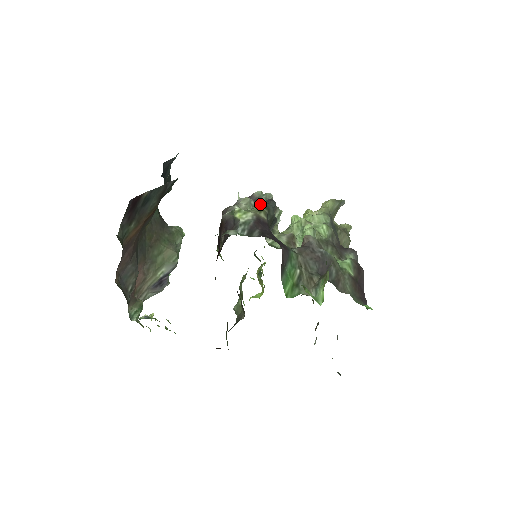
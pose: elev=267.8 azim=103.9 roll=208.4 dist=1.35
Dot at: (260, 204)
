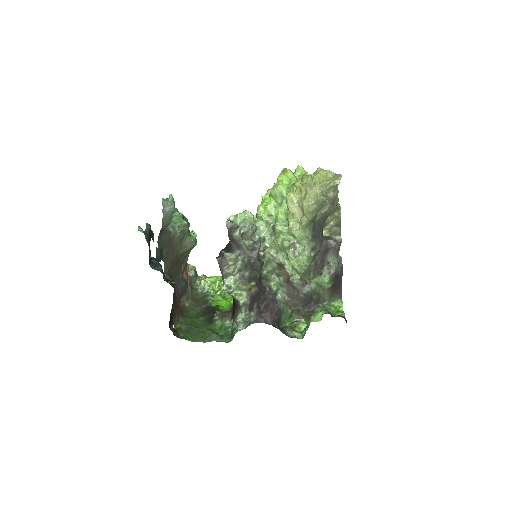
Dot at: (247, 283)
